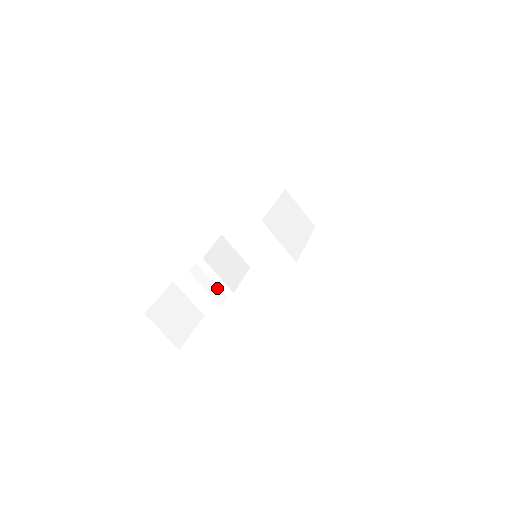
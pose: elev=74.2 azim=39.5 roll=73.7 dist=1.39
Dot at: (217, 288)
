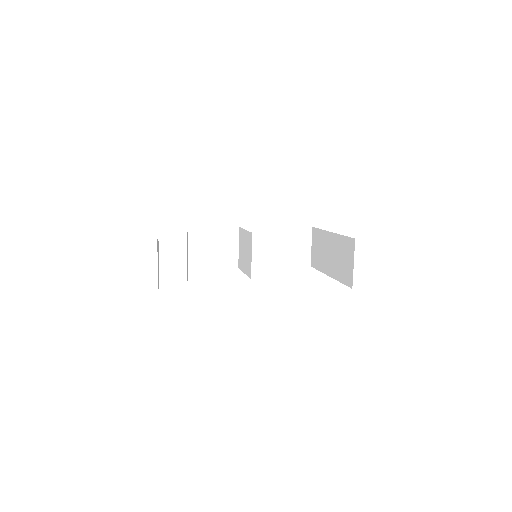
Dot at: occluded
